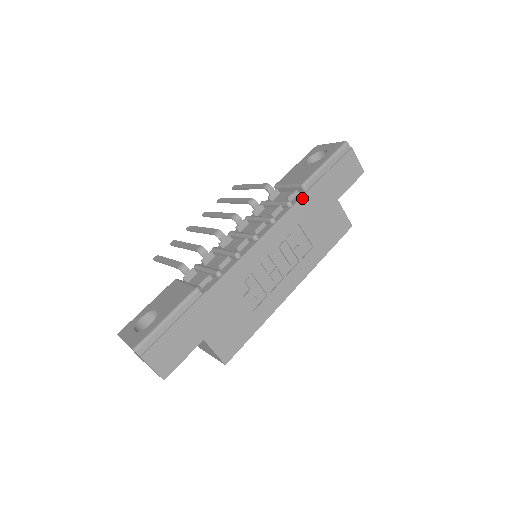
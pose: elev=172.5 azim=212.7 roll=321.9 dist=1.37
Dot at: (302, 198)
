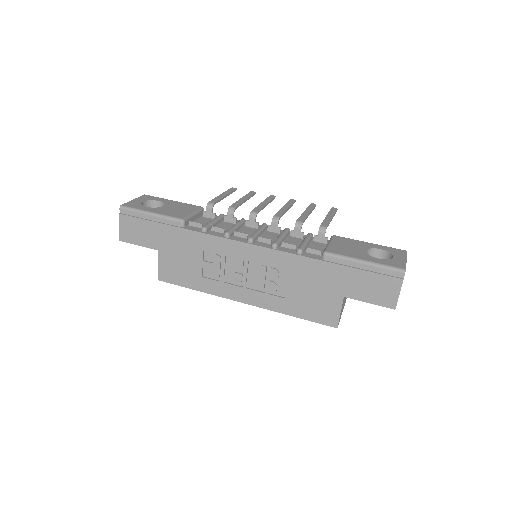
Dot at: (312, 259)
